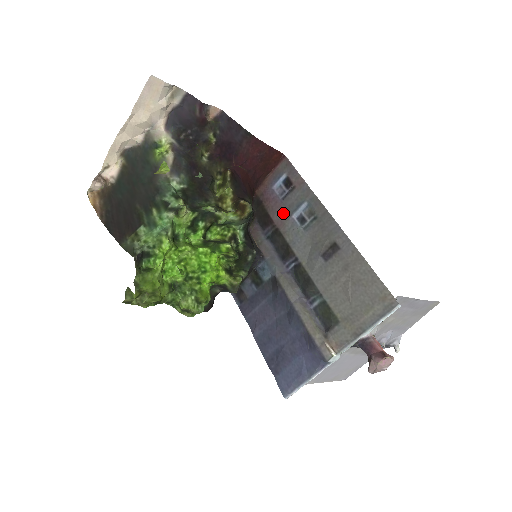
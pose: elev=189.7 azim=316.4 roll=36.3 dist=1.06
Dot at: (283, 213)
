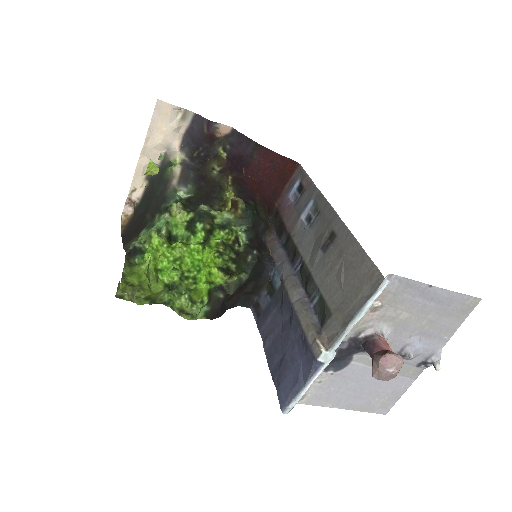
Dot at: (294, 217)
